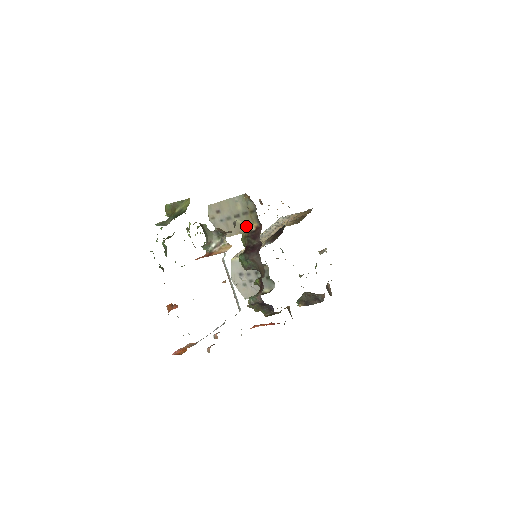
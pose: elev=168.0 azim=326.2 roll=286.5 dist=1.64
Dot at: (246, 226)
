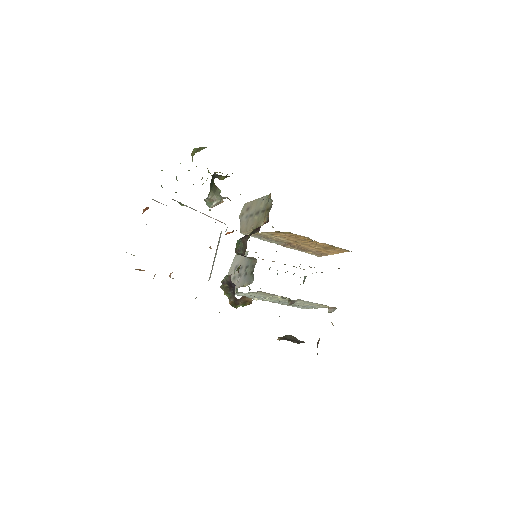
Dot at: (259, 222)
